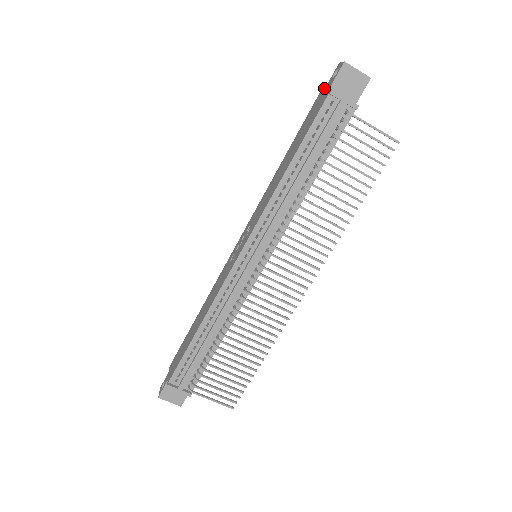
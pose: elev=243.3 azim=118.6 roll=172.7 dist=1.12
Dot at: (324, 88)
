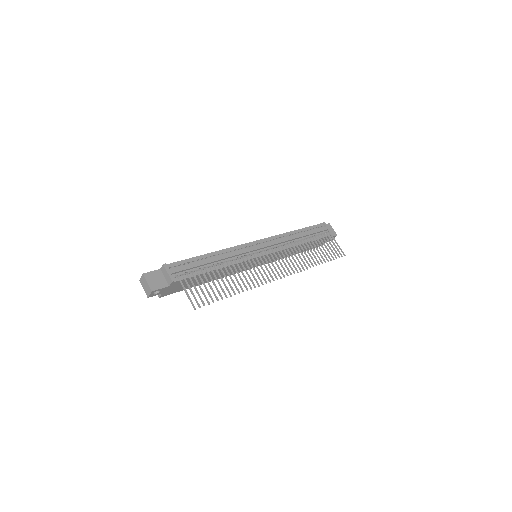
Dot at: occluded
